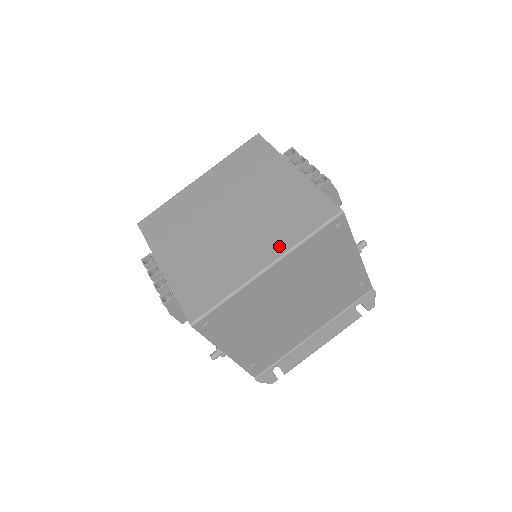
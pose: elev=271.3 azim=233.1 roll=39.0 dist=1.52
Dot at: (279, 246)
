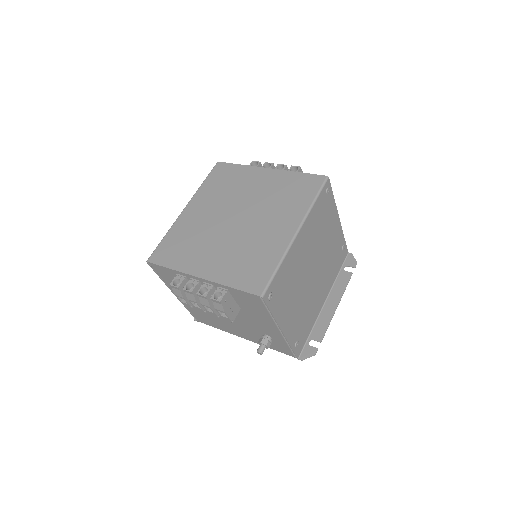
Dot at: (296, 215)
